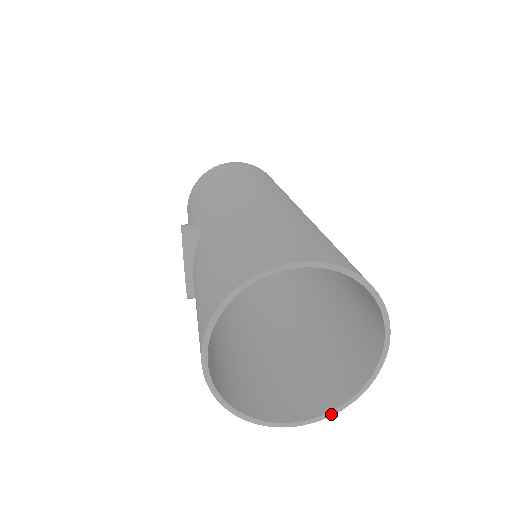
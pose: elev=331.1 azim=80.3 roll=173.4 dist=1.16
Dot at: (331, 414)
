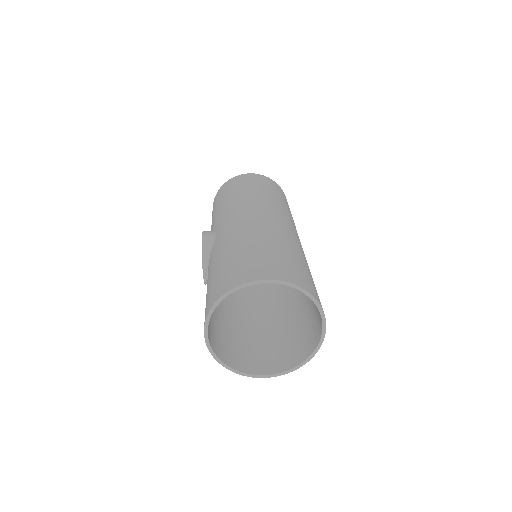
Dot at: (288, 372)
